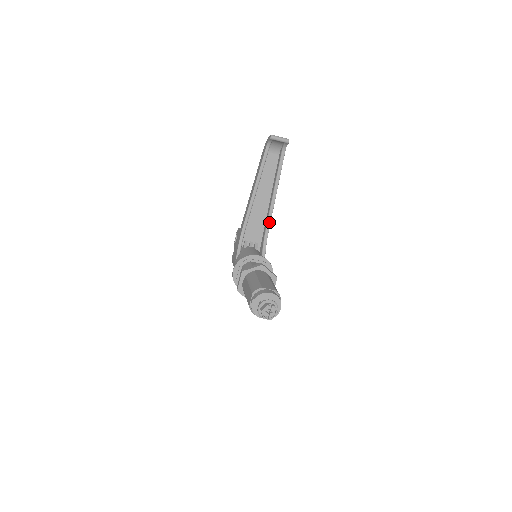
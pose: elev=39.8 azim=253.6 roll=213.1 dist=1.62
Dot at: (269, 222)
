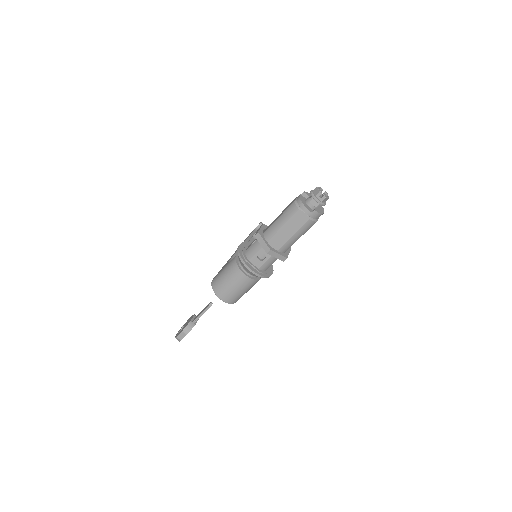
Dot at: occluded
